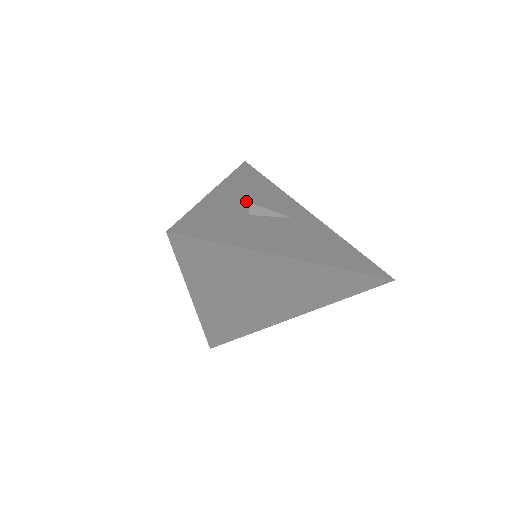
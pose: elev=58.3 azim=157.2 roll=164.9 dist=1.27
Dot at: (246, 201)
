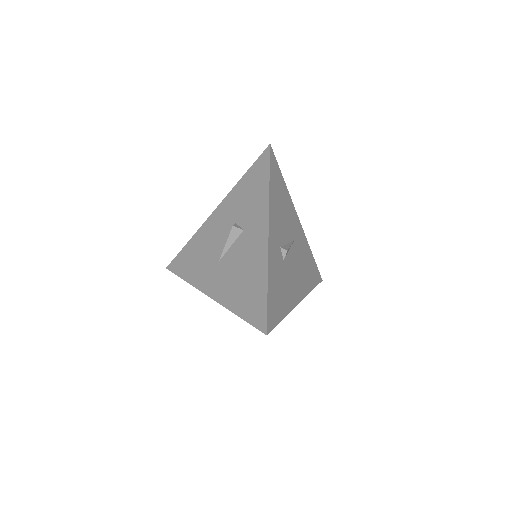
Dot at: (280, 237)
